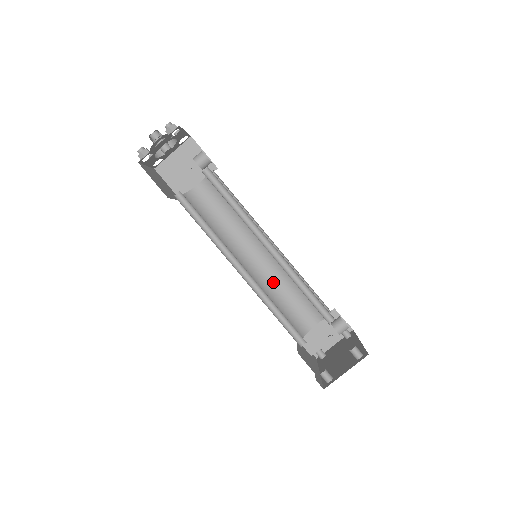
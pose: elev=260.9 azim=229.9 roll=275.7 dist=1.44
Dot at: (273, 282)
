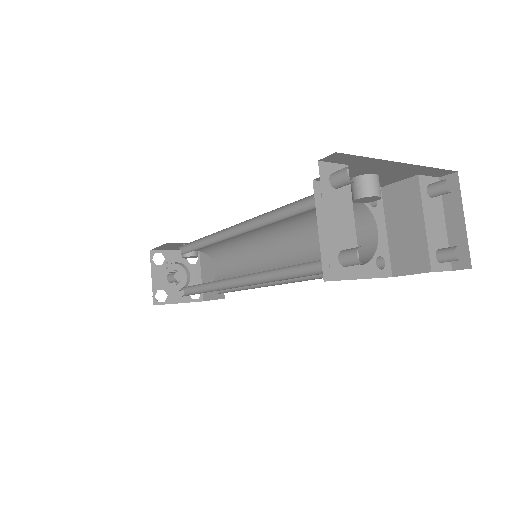
Dot at: (305, 257)
